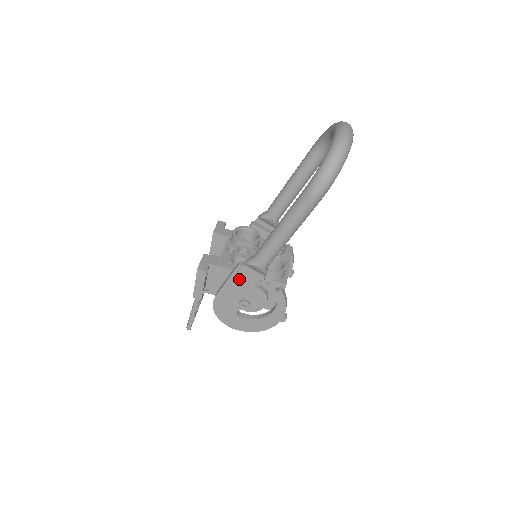
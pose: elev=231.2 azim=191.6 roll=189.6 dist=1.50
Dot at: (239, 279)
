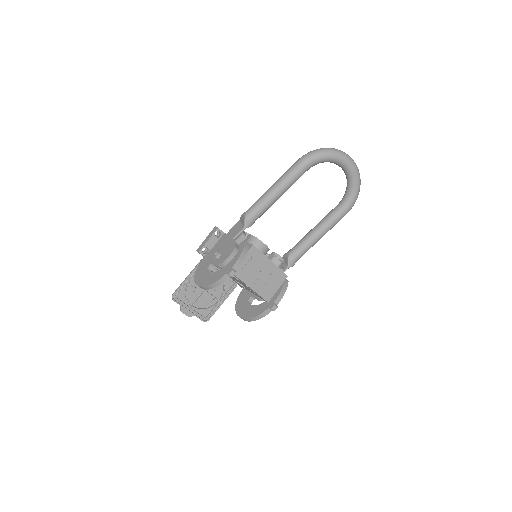
Dot at: (230, 236)
